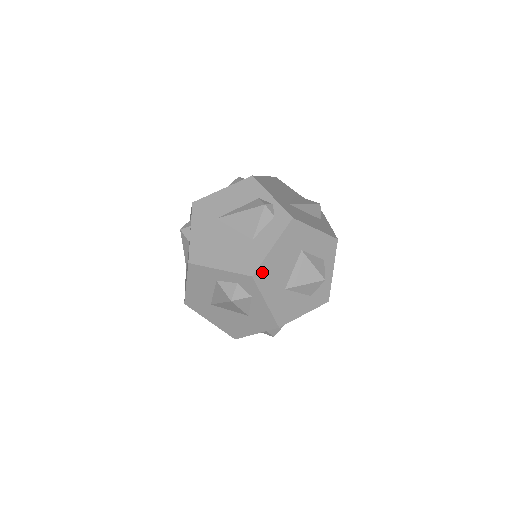
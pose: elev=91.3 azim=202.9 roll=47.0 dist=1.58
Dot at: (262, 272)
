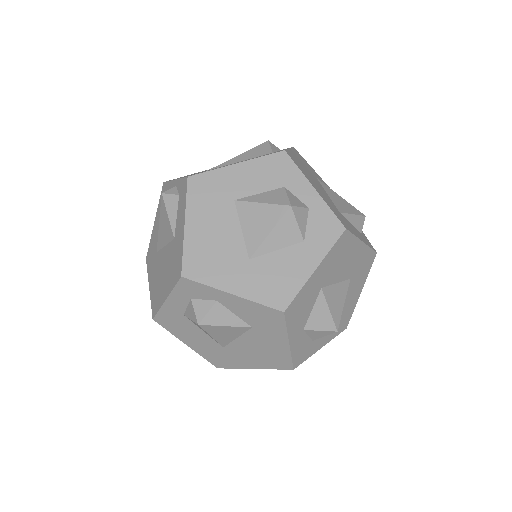
Dot at: (193, 262)
